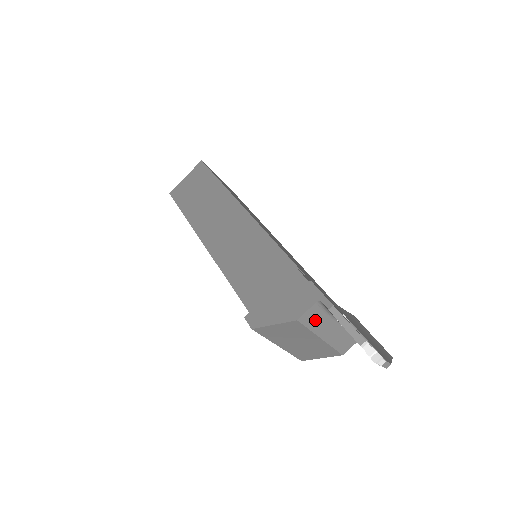
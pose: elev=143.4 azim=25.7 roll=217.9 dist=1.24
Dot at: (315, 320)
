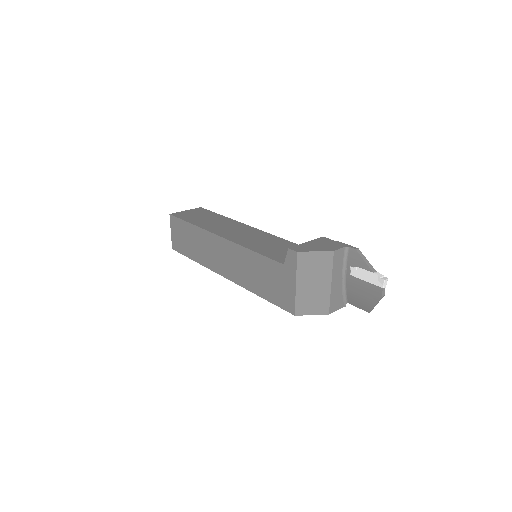
Dot at: (338, 262)
